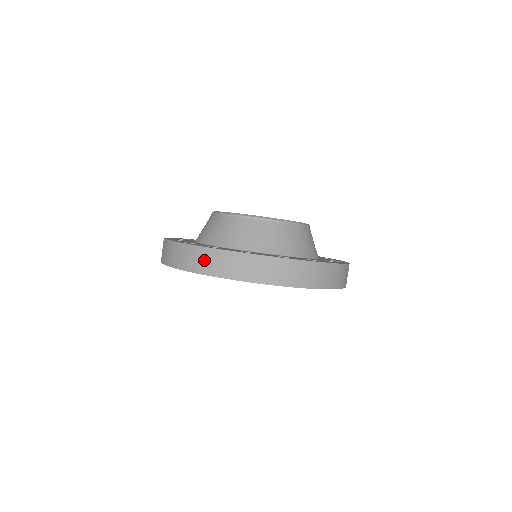
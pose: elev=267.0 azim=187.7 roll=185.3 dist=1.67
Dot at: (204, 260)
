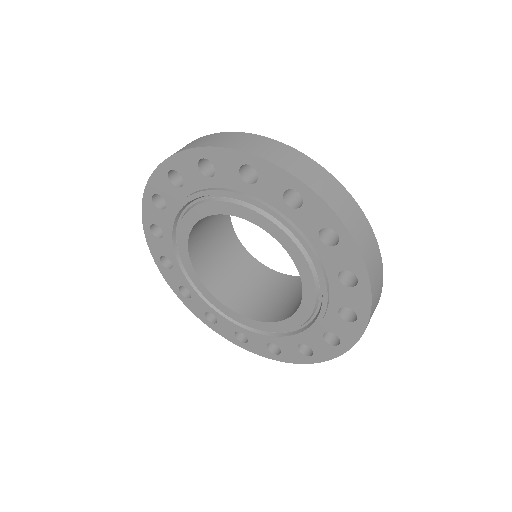
Dot at: occluded
